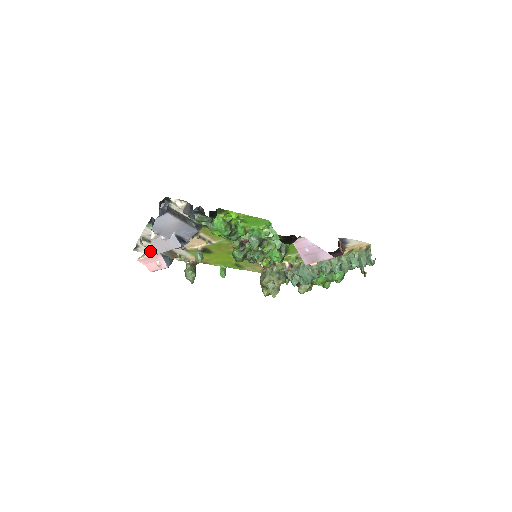
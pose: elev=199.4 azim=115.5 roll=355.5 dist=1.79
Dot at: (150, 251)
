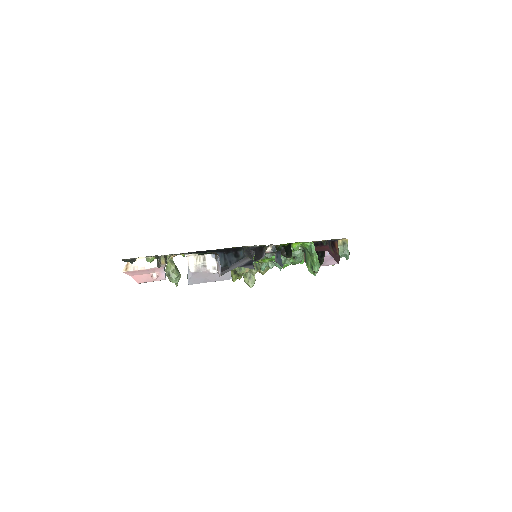
Dot at: (144, 261)
